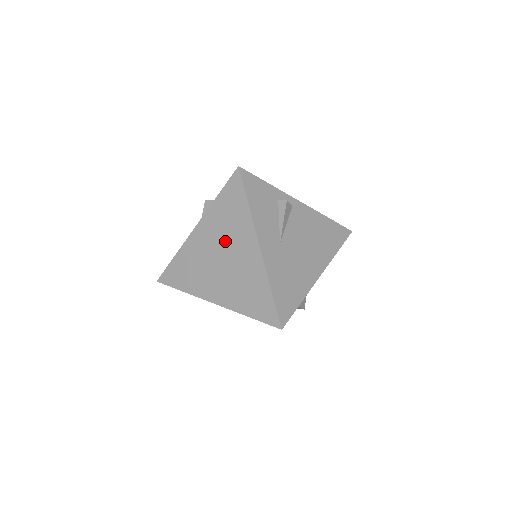
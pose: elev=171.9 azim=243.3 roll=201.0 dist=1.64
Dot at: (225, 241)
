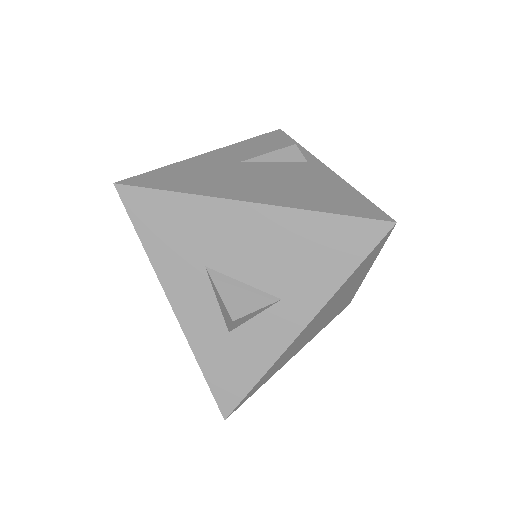
Dot at: occluded
